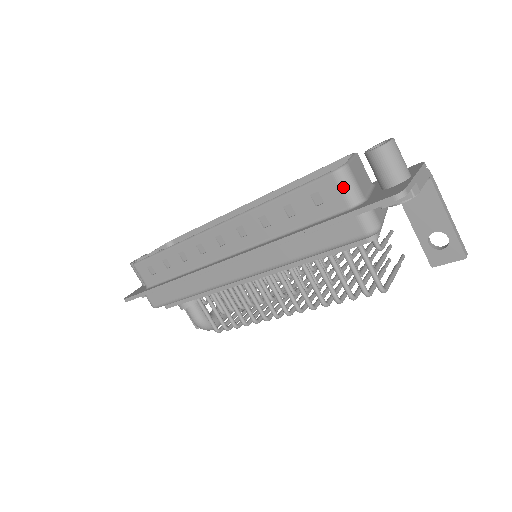
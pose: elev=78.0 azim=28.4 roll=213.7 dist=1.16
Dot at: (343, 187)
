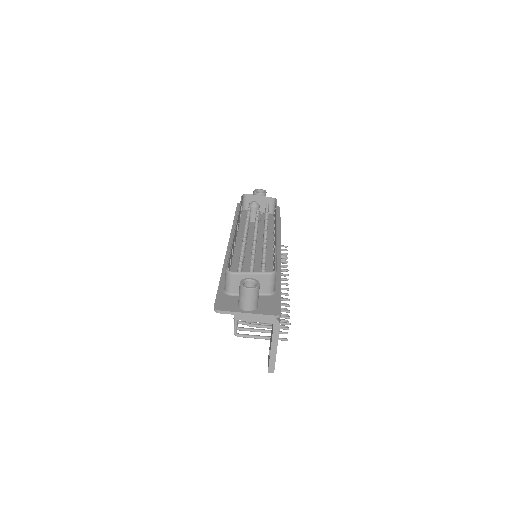
Dot at: (226, 279)
